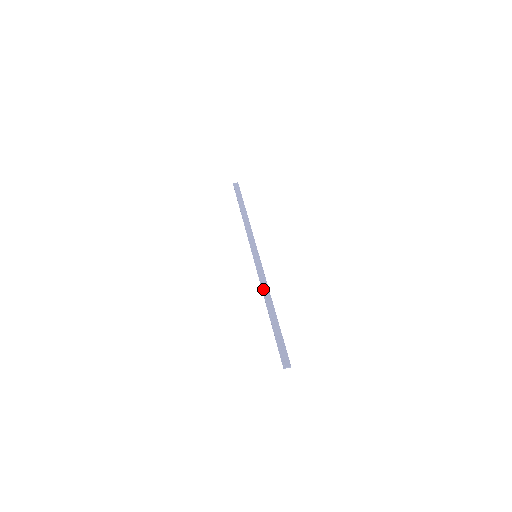
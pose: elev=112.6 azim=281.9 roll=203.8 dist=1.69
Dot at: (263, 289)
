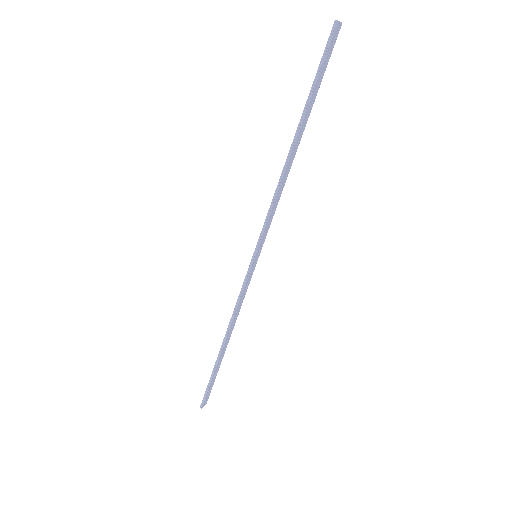
Dot at: (277, 186)
